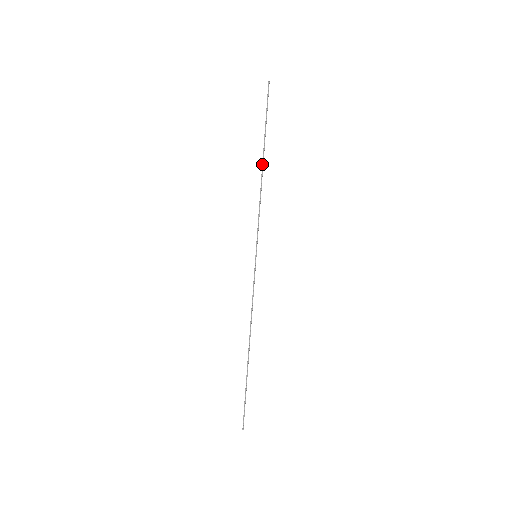
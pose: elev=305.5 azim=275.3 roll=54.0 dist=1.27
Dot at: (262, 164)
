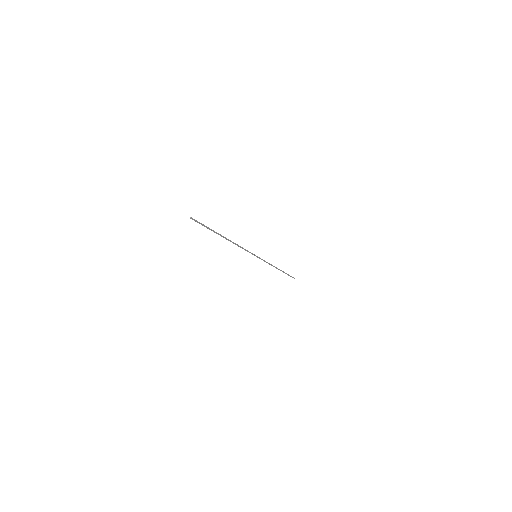
Dot at: (278, 269)
